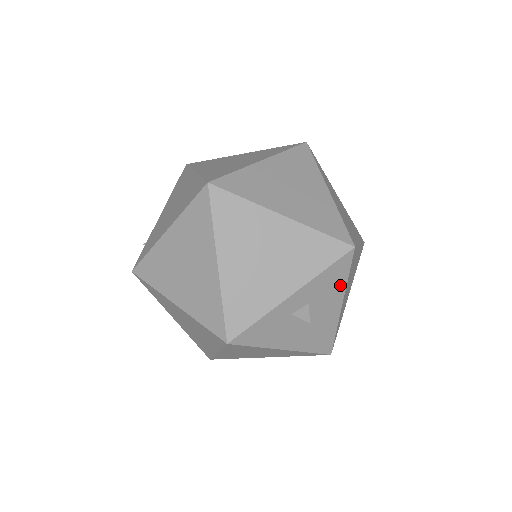
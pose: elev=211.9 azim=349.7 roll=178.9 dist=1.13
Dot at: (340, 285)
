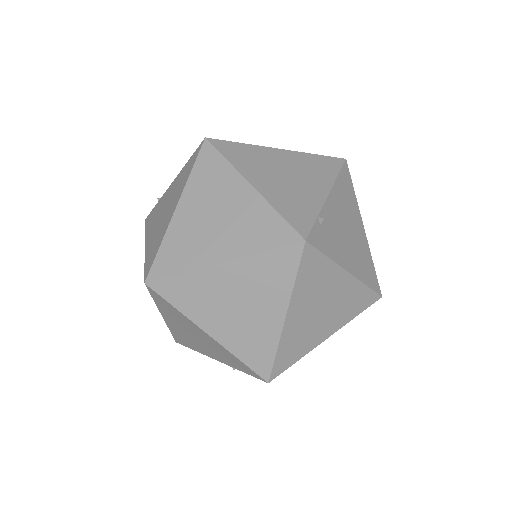
Dot at: occluded
